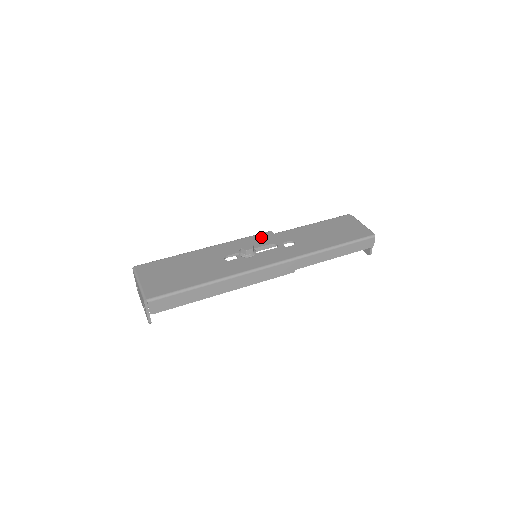
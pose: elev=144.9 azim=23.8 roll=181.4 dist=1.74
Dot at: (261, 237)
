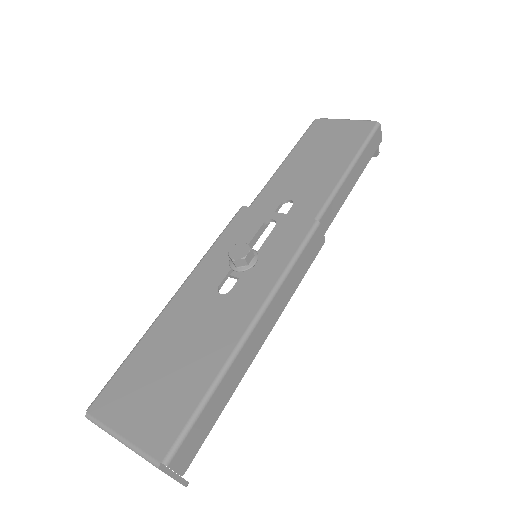
Dot at: (238, 224)
